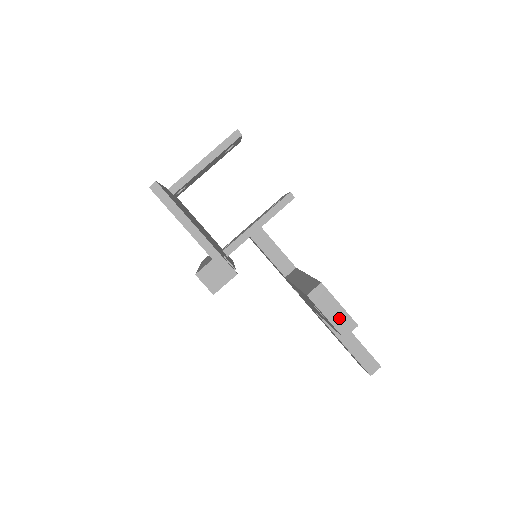
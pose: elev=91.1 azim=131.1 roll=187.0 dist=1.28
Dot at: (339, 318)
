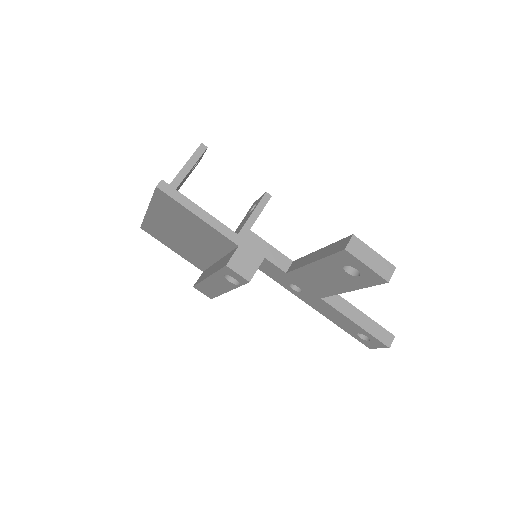
Dot at: (378, 264)
